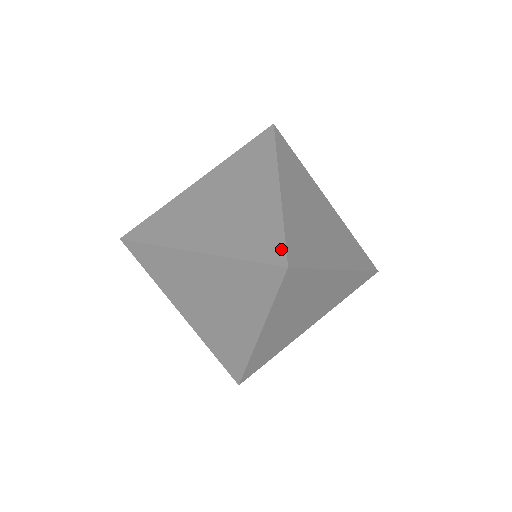
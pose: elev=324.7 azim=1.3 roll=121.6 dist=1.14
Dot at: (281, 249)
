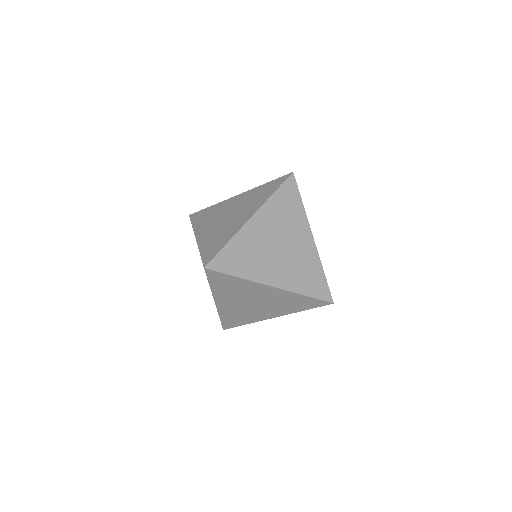
Dot at: (212, 257)
